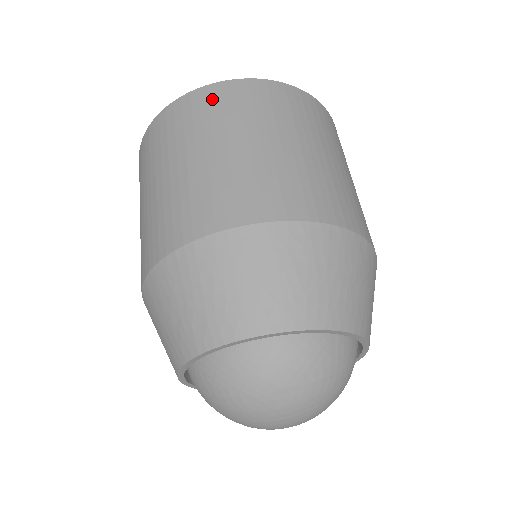
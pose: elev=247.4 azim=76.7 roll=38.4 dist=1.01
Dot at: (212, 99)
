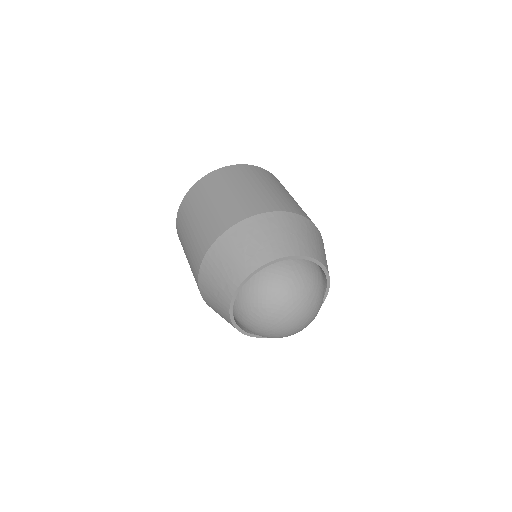
Dot at: (196, 191)
